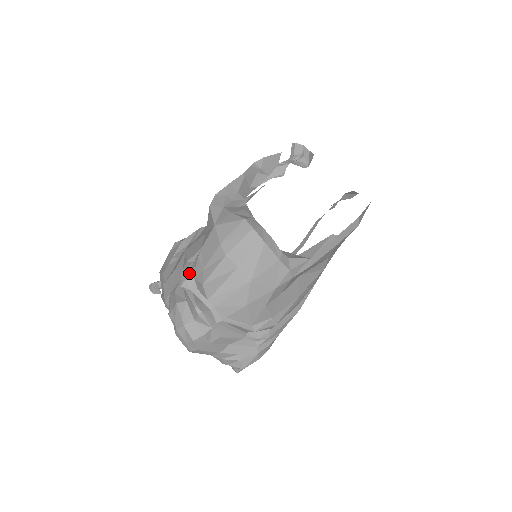
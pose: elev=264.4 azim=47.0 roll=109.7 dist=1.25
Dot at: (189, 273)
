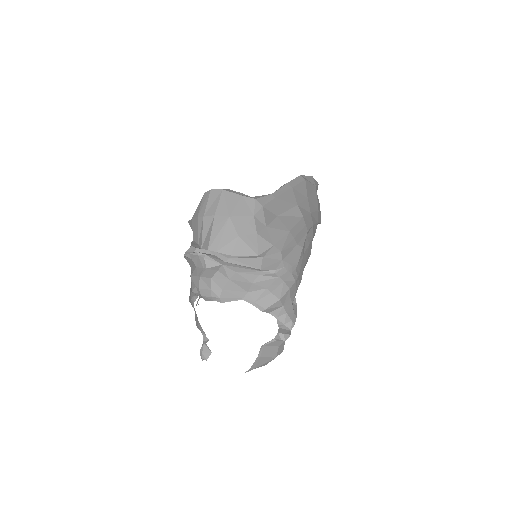
Dot at: occluded
